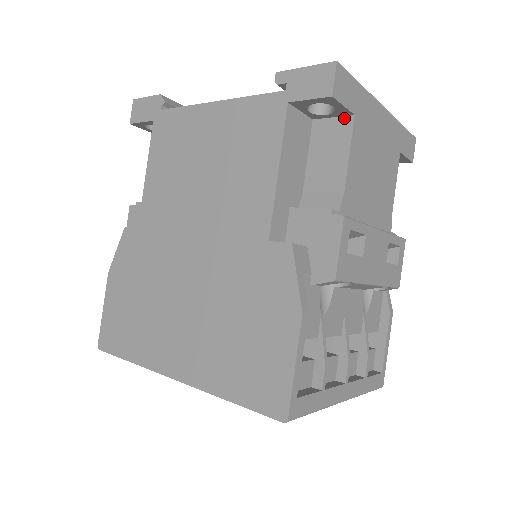
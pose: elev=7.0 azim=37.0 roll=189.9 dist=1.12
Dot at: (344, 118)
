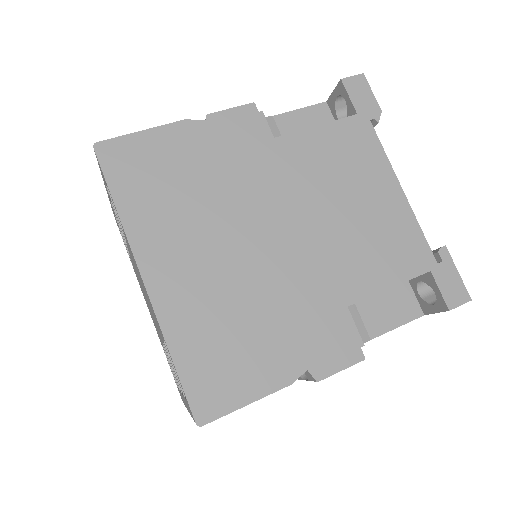
Dot at: (419, 307)
